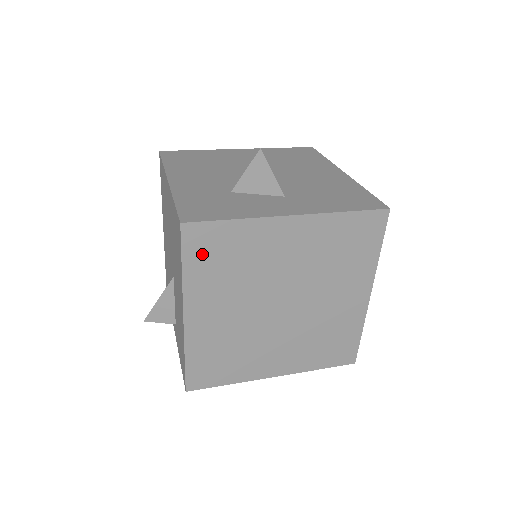
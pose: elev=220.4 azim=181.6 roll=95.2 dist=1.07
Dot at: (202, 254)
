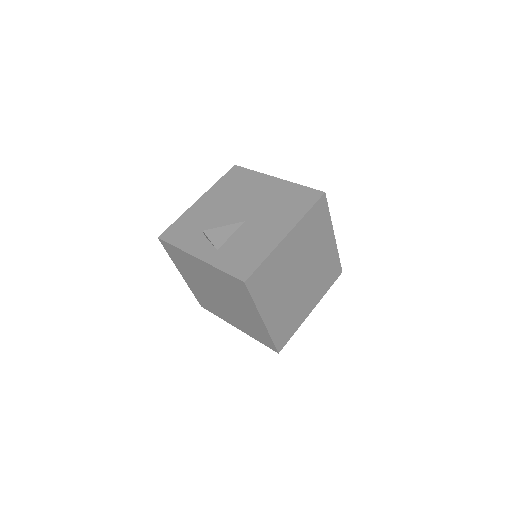
Dot at: (316, 214)
